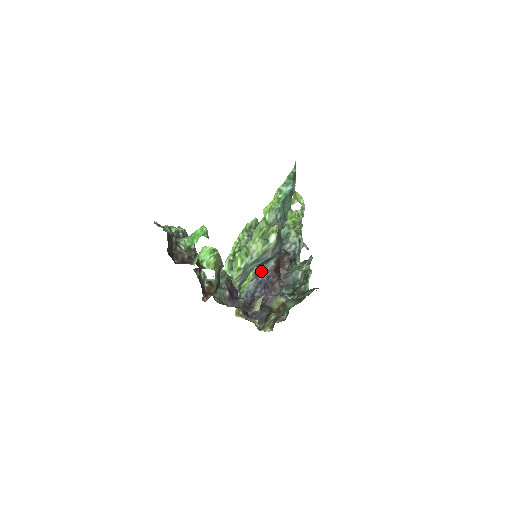
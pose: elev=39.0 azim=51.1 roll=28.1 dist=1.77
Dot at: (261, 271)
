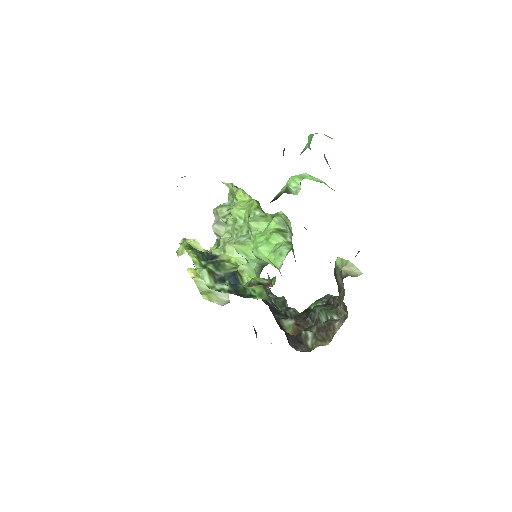
Dot at: occluded
